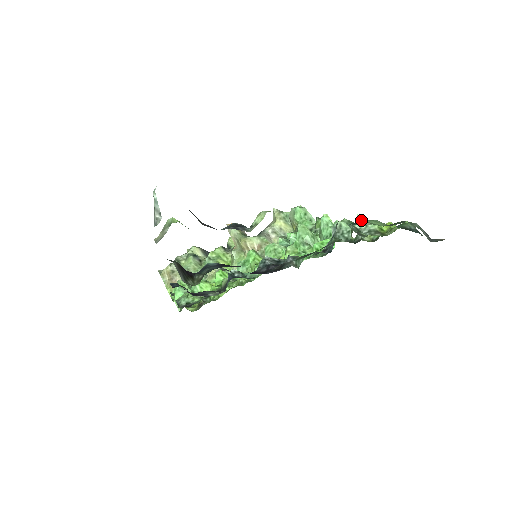
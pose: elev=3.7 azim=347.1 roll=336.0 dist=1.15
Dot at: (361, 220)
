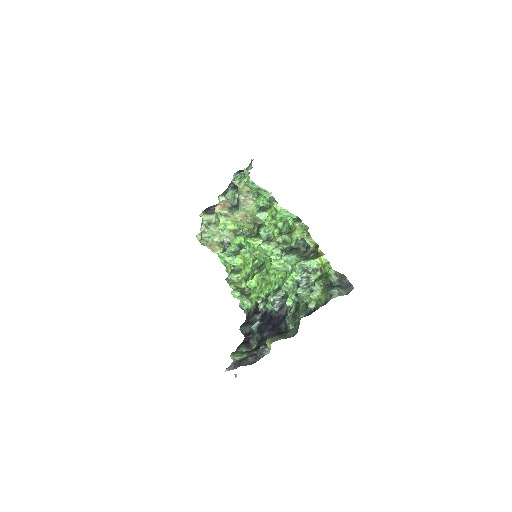
Dot at: (305, 264)
